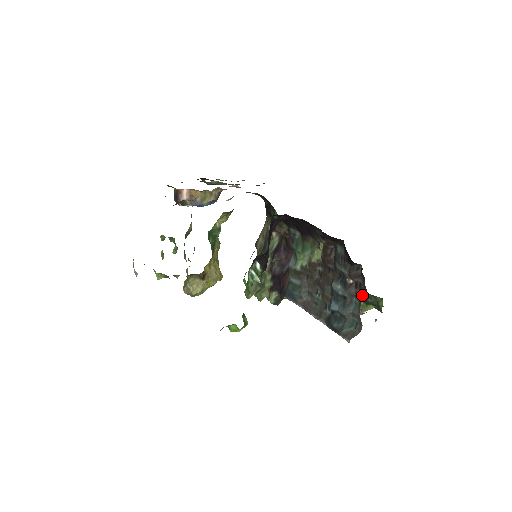
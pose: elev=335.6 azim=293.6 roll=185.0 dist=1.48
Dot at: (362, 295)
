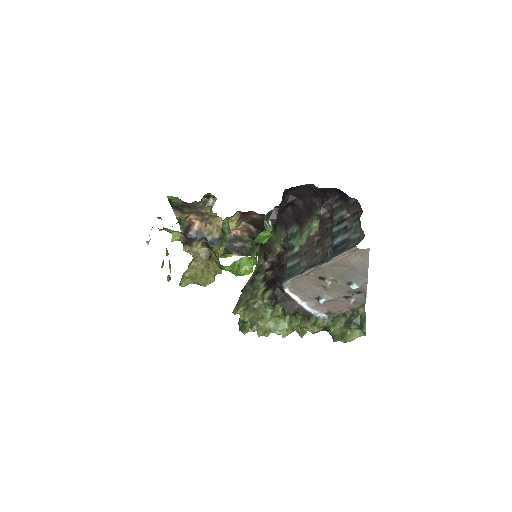
Dot at: (360, 215)
